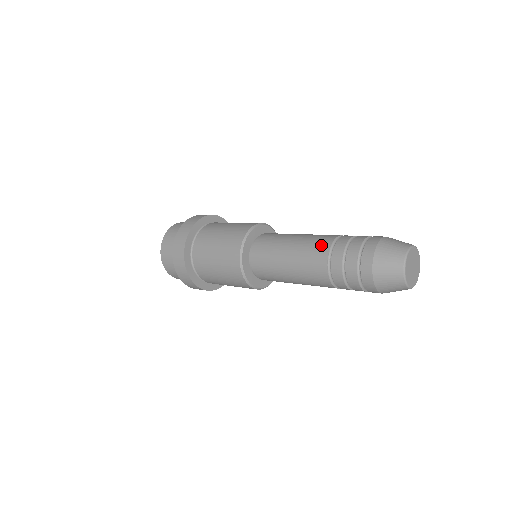
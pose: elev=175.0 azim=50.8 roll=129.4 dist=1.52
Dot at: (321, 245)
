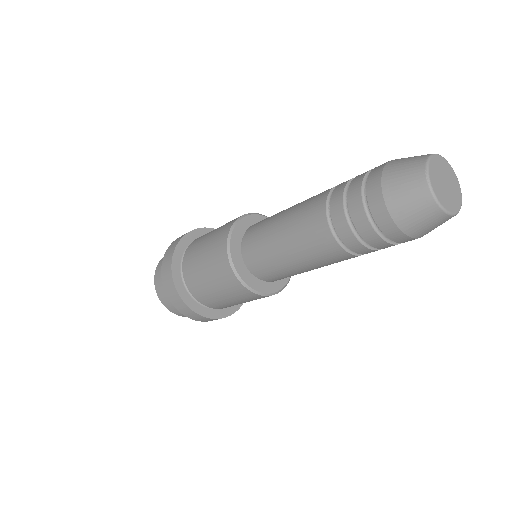
Dot at: (315, 203)
